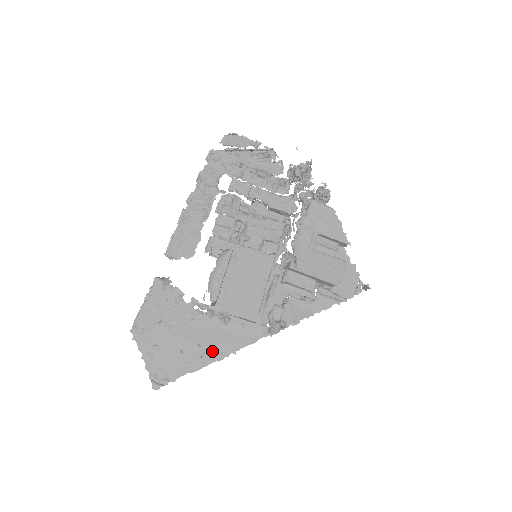
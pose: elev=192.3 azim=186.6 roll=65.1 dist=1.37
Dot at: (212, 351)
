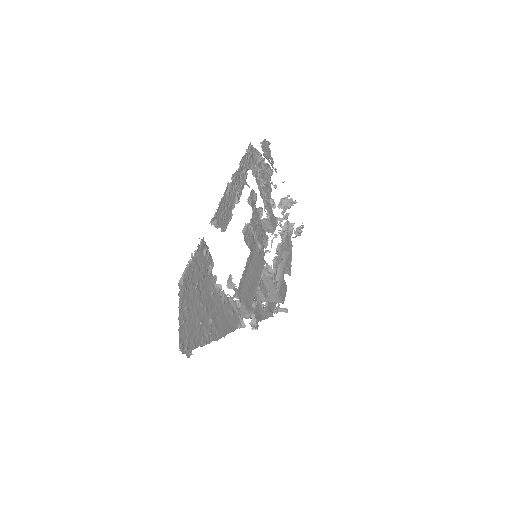
Dot at: (215, 330)
